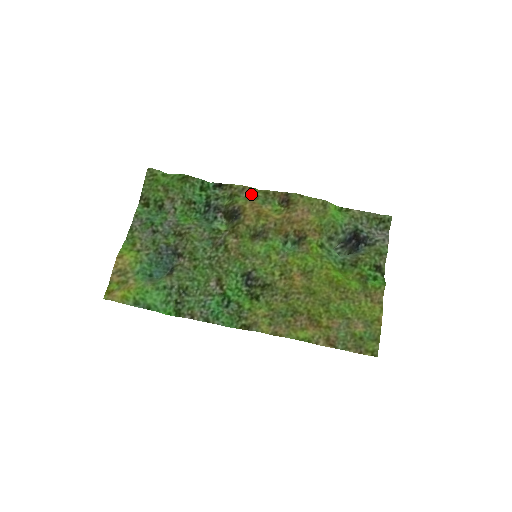
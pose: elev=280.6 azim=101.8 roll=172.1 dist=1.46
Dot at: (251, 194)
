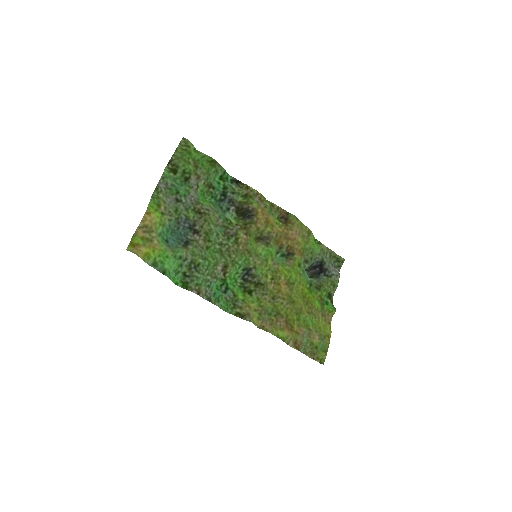
Dot at: (262, 201)
